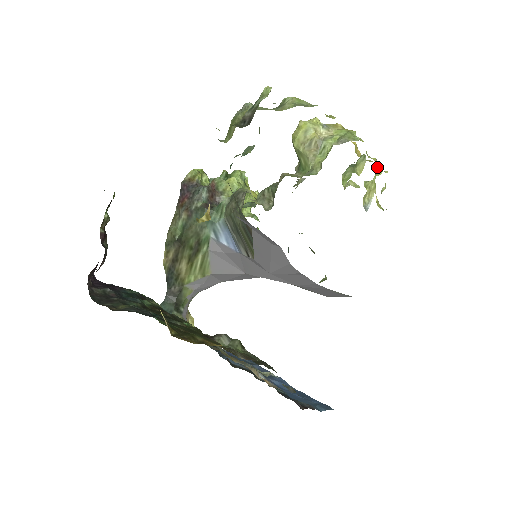
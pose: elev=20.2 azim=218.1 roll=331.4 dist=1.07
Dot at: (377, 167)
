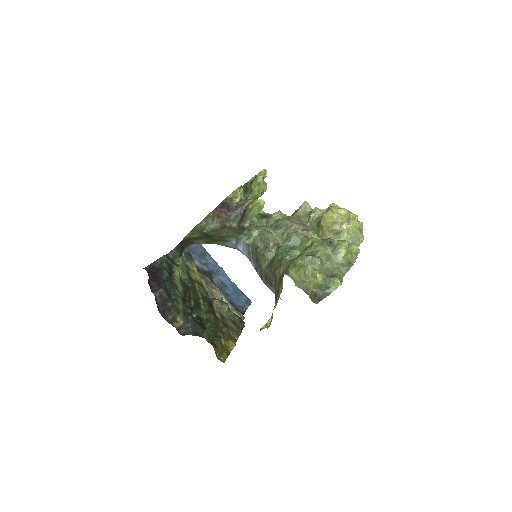
Dot at: occluded
